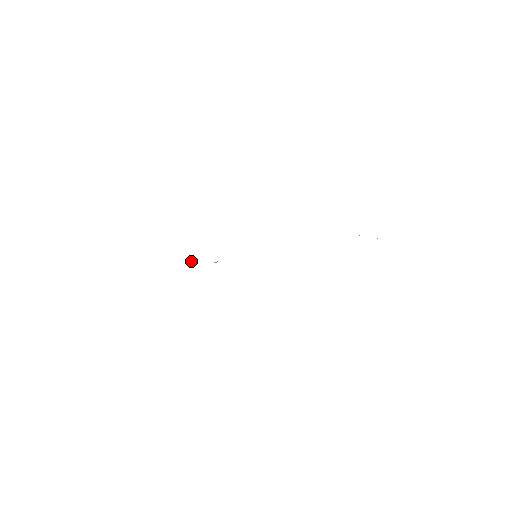
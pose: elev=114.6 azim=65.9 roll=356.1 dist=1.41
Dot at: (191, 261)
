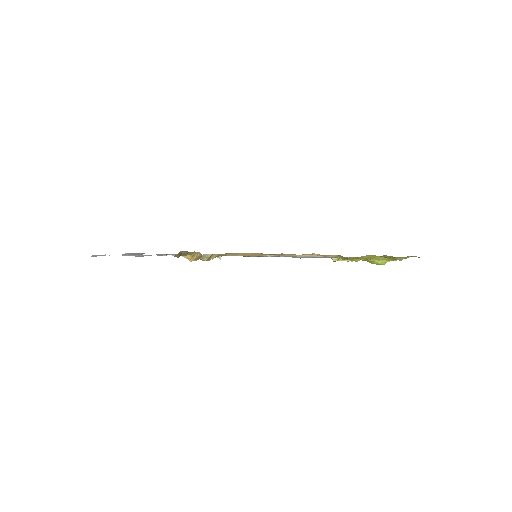
Dot at: occluded
